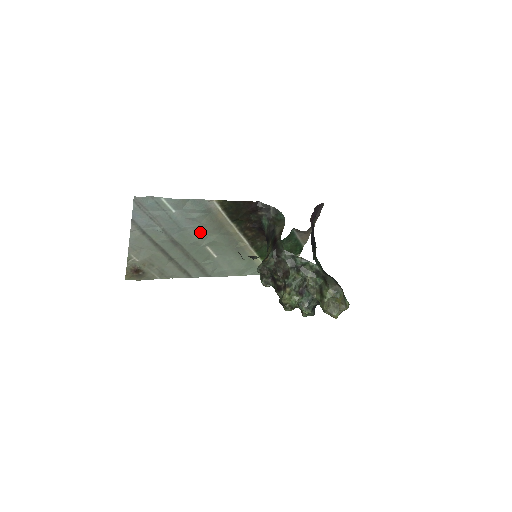
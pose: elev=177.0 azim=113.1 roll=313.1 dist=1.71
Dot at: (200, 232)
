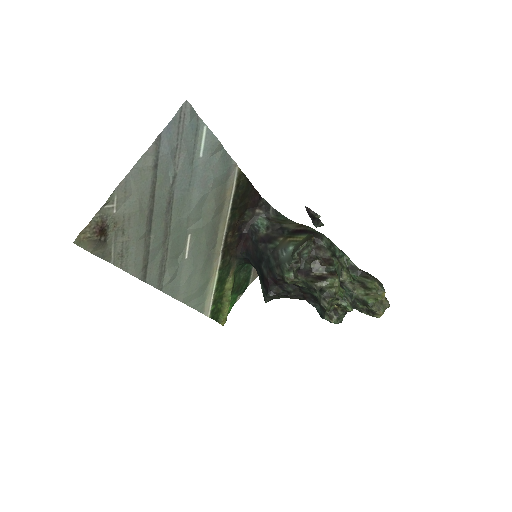
Dot at: (199, 206)
